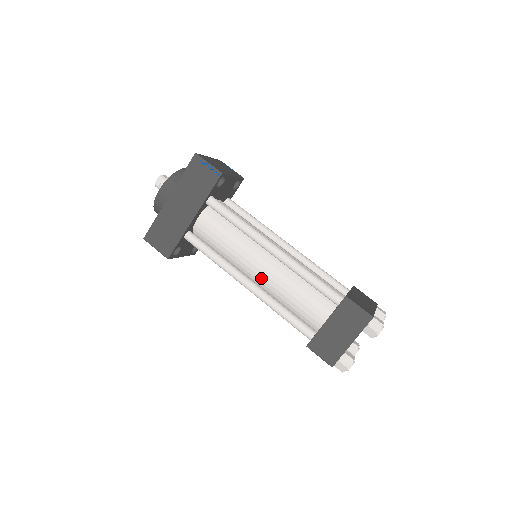
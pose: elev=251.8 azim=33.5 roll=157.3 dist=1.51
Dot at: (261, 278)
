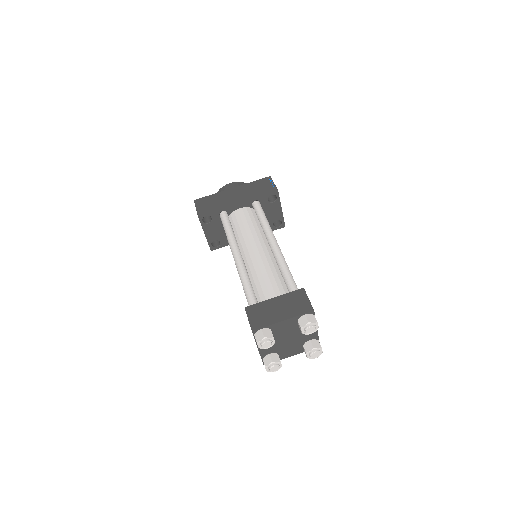
Dot at: (250, 257)
